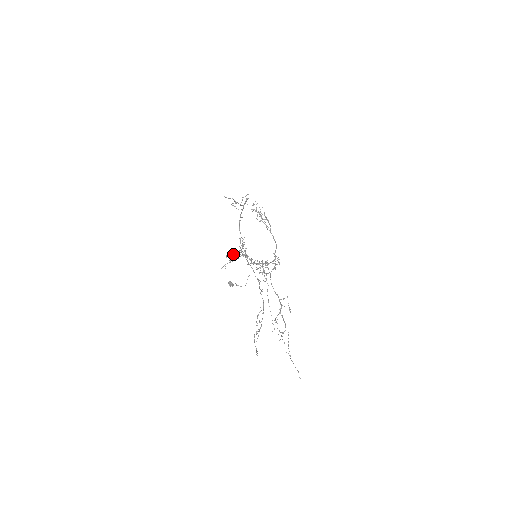
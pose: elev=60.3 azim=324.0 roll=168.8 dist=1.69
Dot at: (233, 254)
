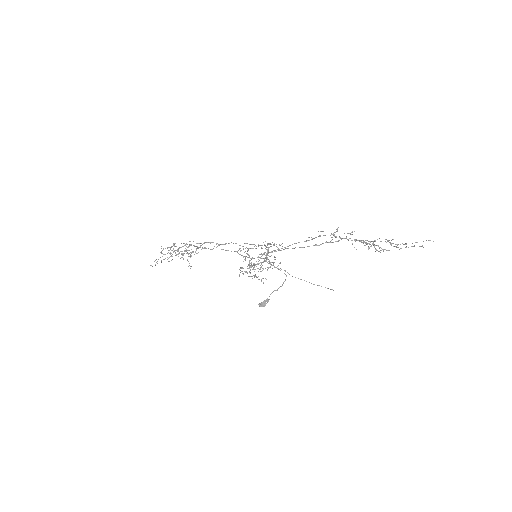
Dot at: occluded
